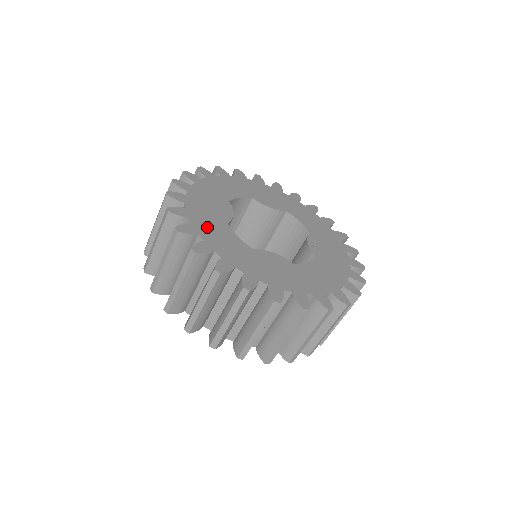
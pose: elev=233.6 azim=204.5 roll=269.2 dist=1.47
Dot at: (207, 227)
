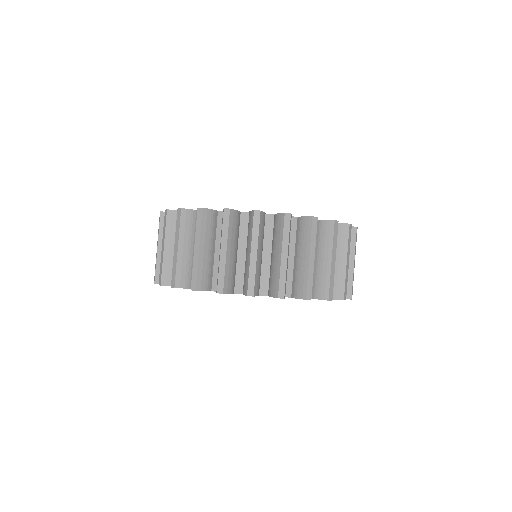
Dot at: occluded
